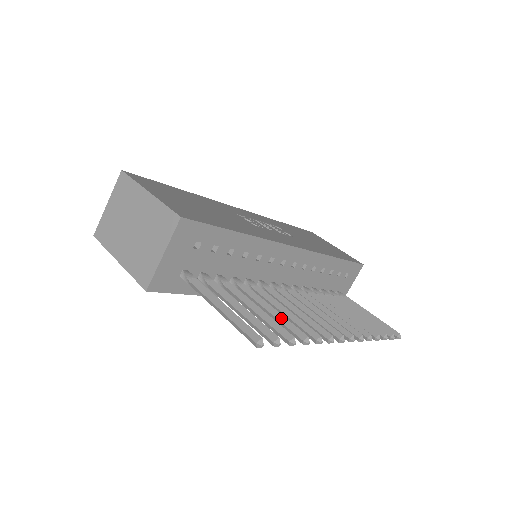
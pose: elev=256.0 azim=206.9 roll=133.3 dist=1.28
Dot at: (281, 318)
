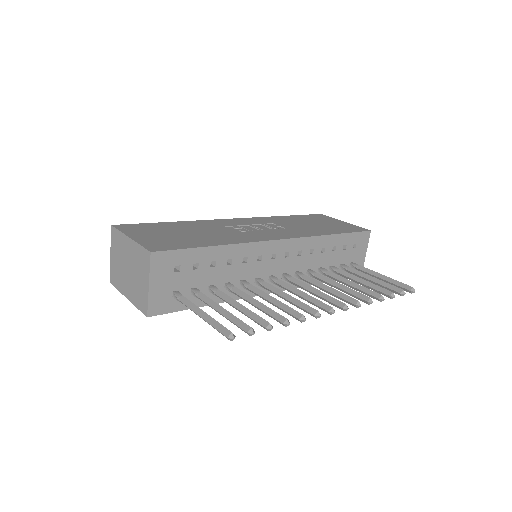
Dot at: (265, 308)
